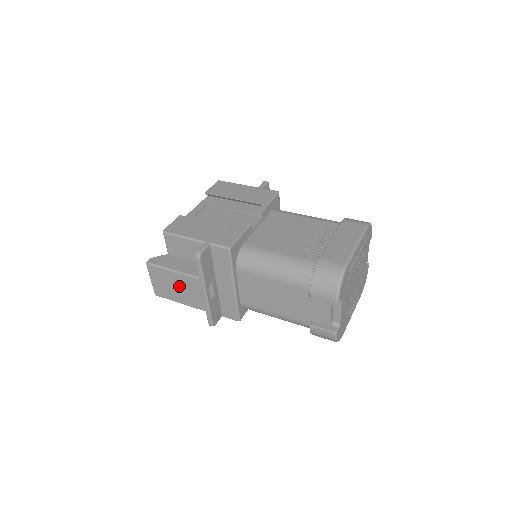
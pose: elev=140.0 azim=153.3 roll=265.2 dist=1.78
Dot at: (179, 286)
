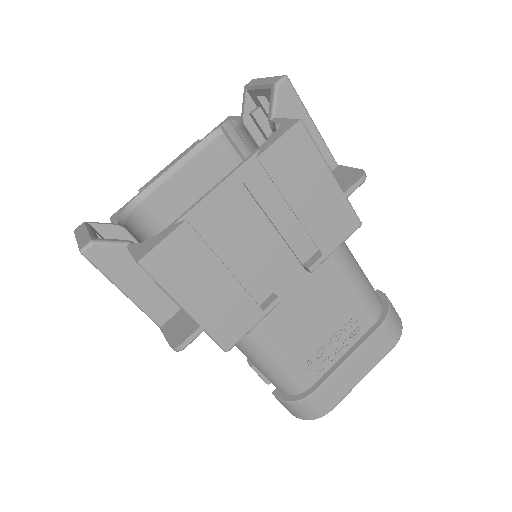
Dot at: occluded
